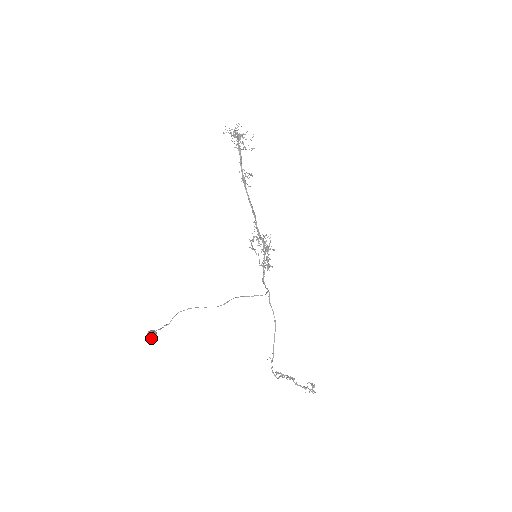
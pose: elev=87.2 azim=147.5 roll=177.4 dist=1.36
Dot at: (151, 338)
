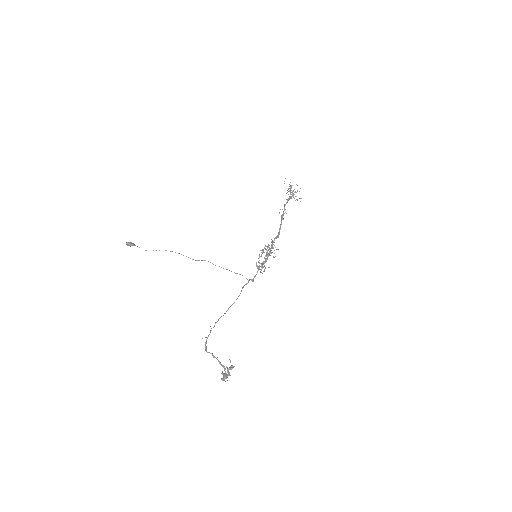
Dot at: (127, 243)
